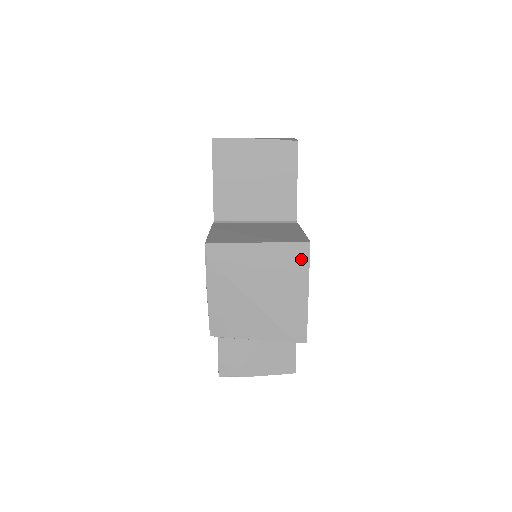
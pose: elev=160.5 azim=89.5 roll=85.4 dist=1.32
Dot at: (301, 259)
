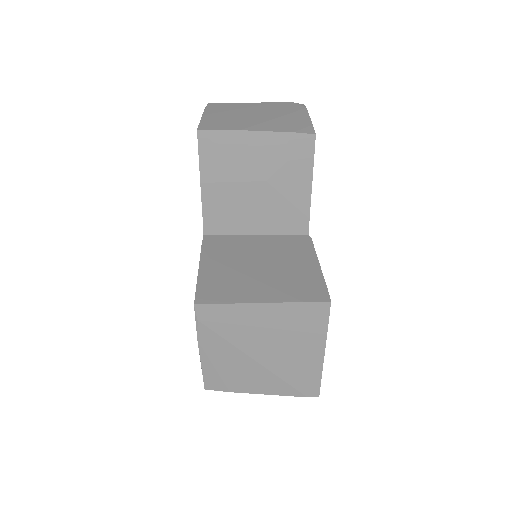
Dot at: (318, 319)
